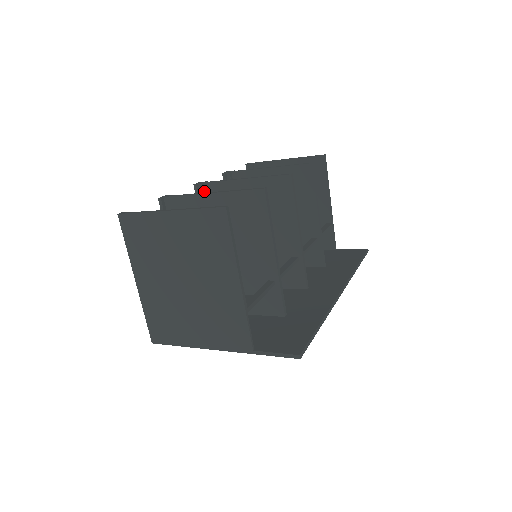
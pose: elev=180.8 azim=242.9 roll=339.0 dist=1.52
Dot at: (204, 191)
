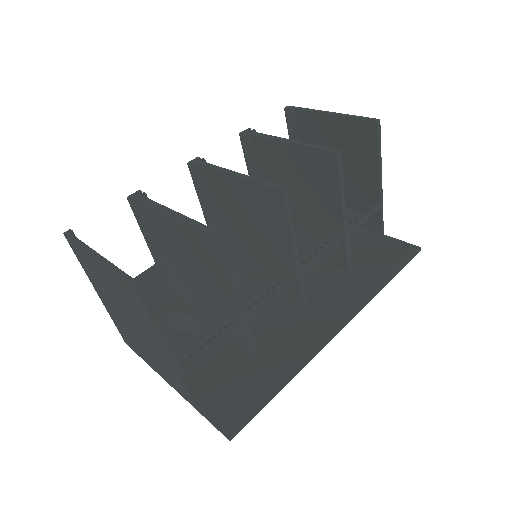
Dot at: (198, 173)
